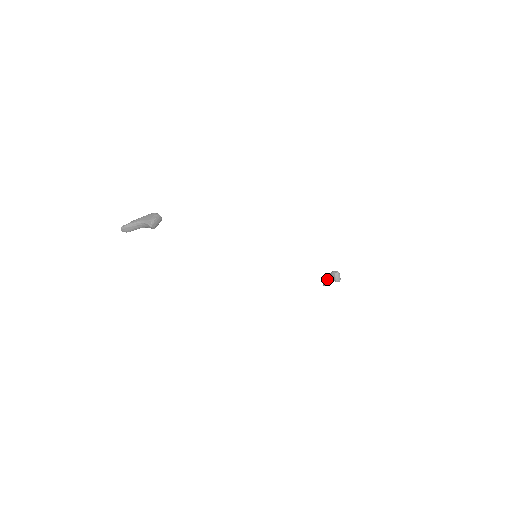
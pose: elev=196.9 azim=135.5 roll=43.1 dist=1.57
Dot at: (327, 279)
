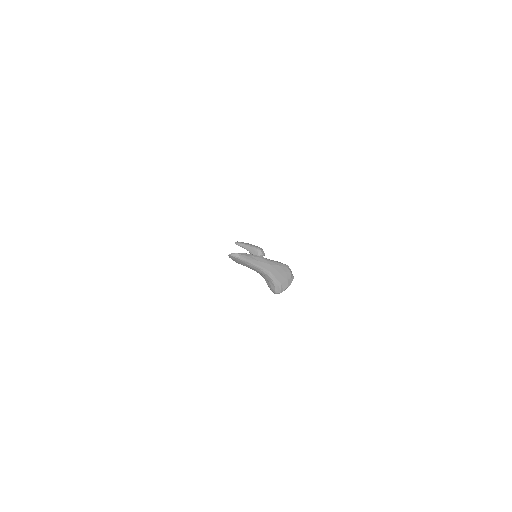
Dot at: (247, 247)
